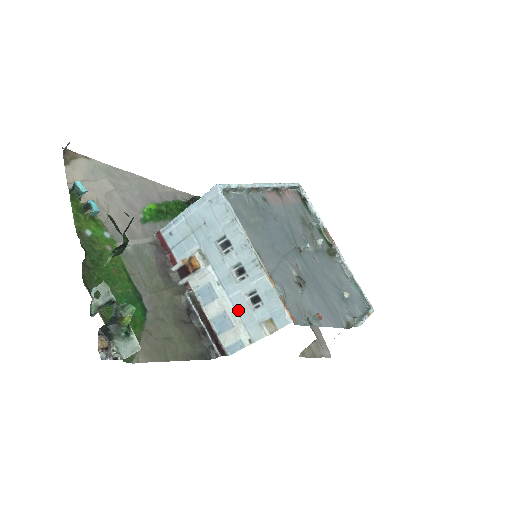
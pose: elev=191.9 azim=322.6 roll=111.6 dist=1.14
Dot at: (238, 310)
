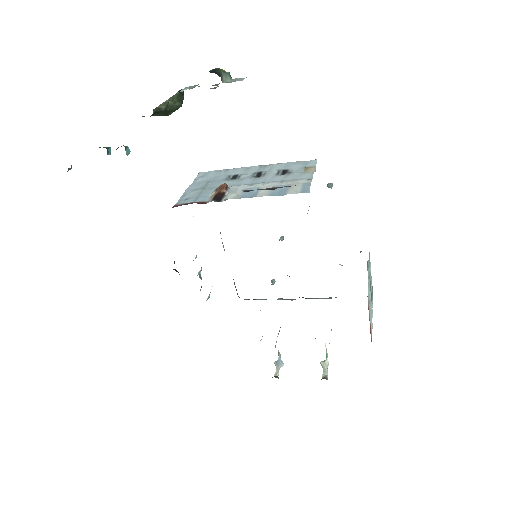
Dot at: (281, 181)
